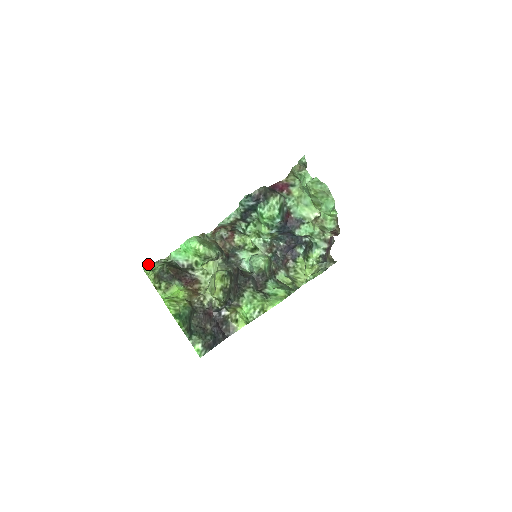
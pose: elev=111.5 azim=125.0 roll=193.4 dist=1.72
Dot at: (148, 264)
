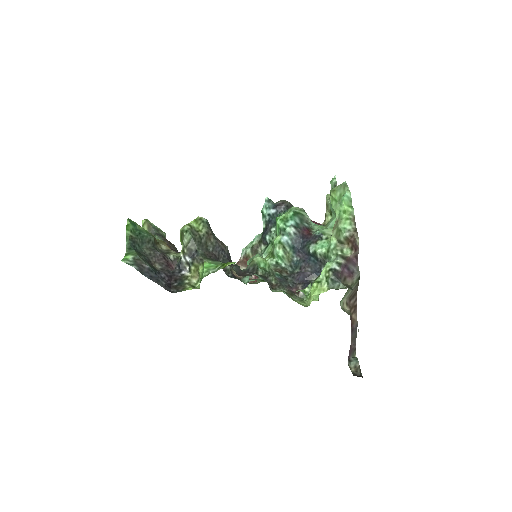
Dot at: occluded
